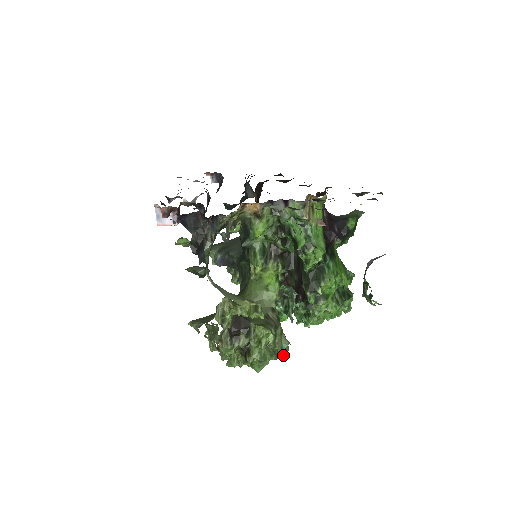
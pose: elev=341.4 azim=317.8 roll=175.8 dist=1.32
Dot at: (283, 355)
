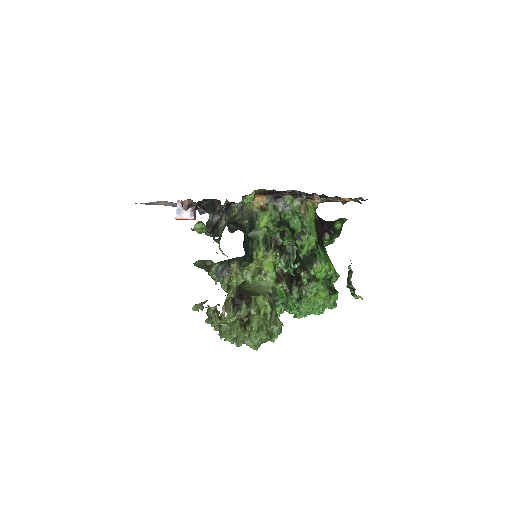
Dot at: (276, 338)
